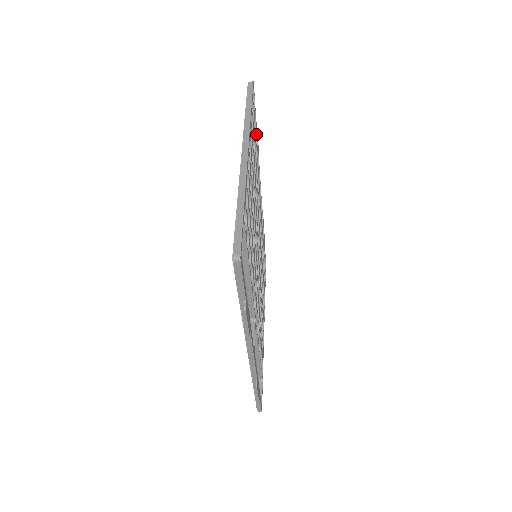
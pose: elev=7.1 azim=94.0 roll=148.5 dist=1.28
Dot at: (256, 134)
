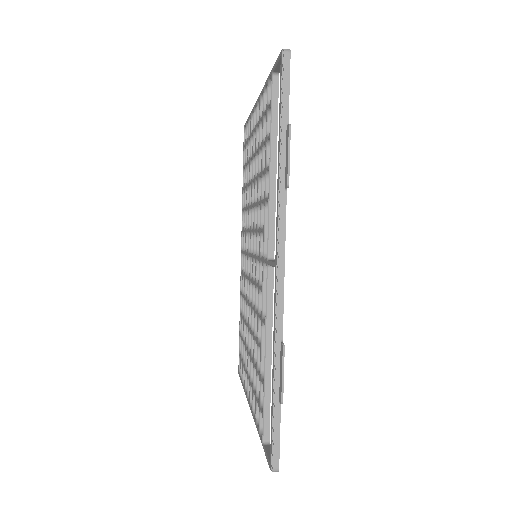
Dot at: occluded
